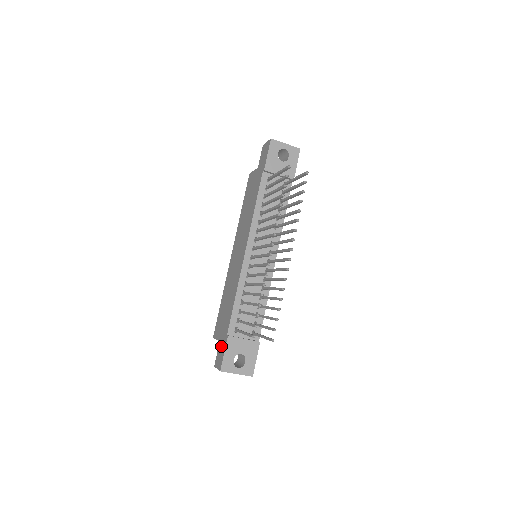
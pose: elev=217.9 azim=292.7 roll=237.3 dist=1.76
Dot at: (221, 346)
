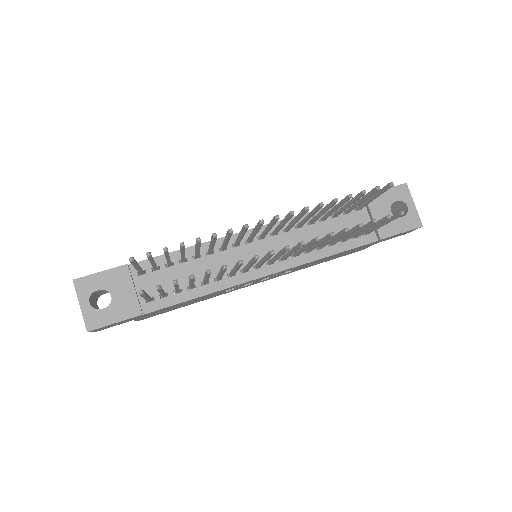
Dot at: occluded
